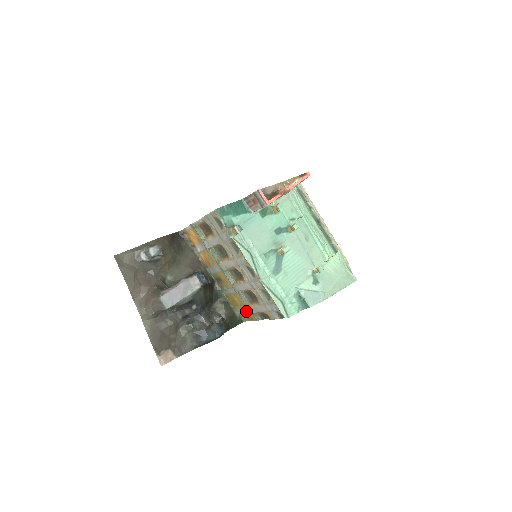
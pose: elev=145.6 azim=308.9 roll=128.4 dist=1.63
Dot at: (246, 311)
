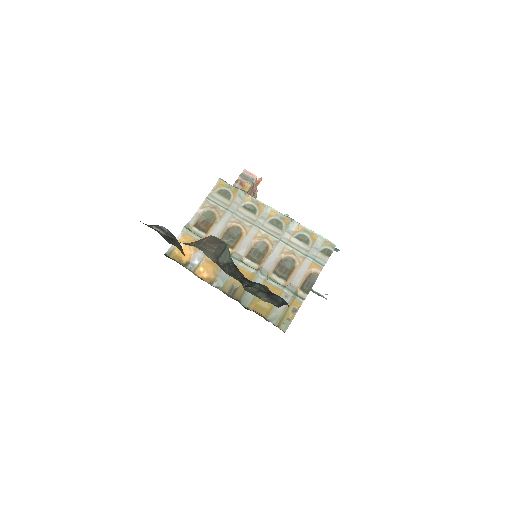
Dot at: (285, 298)
